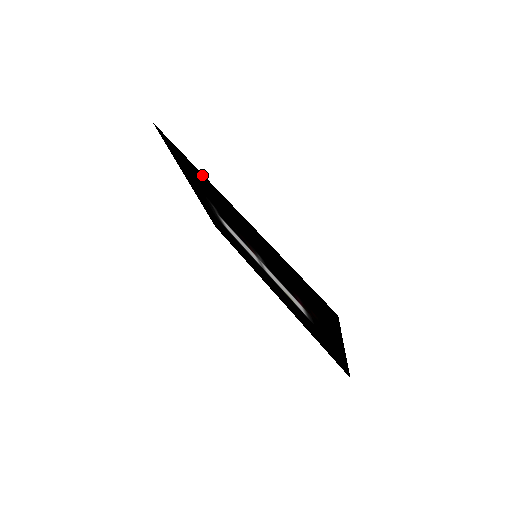
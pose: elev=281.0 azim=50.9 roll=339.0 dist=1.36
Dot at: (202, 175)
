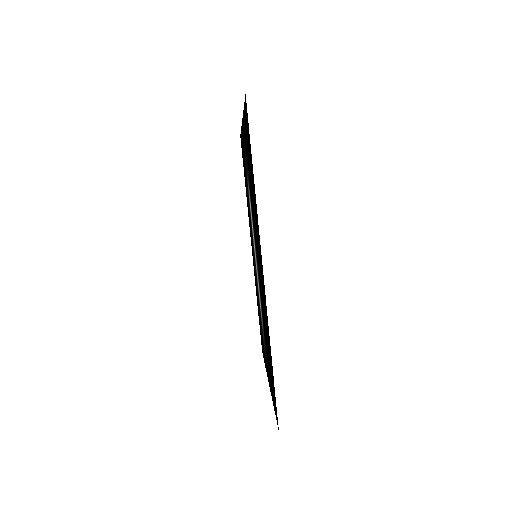
Dot at: (257, 214)
